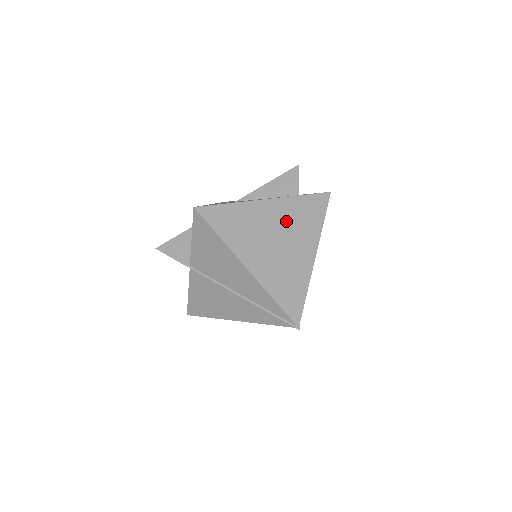
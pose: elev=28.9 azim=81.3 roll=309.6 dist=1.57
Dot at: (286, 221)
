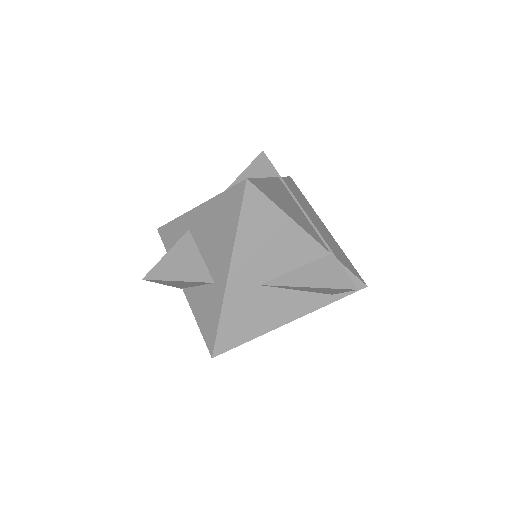
Dot at: occluded
